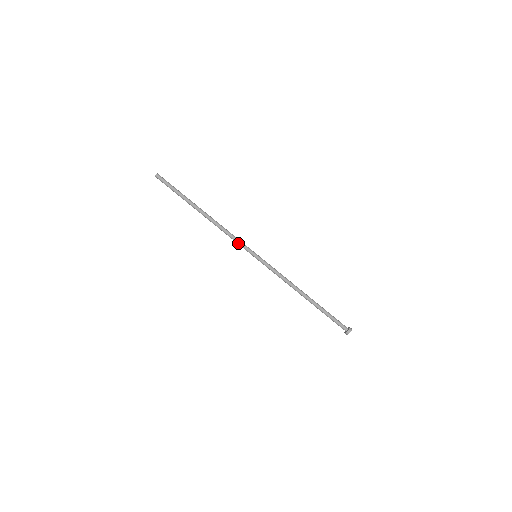
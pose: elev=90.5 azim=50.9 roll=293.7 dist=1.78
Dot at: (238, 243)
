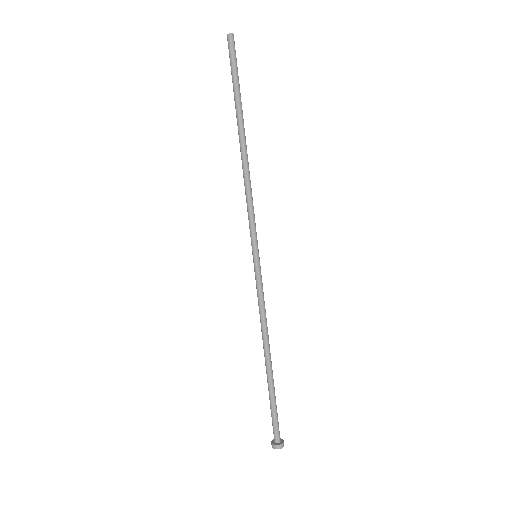
Dot at: (251, 219)
